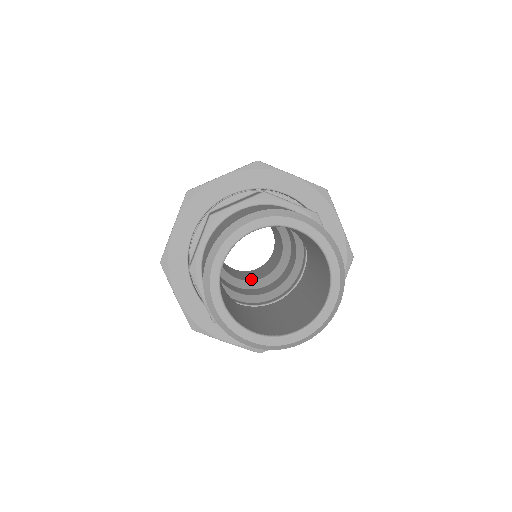
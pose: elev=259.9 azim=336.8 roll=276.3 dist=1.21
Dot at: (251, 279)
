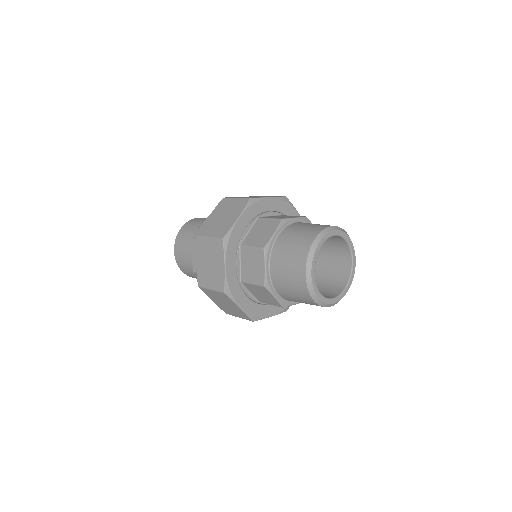
Dot at: occluded
